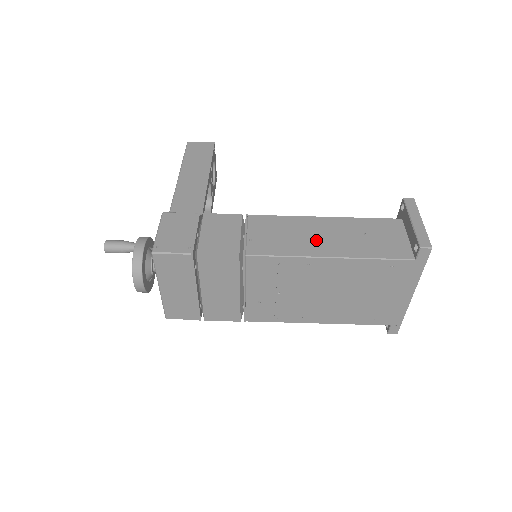
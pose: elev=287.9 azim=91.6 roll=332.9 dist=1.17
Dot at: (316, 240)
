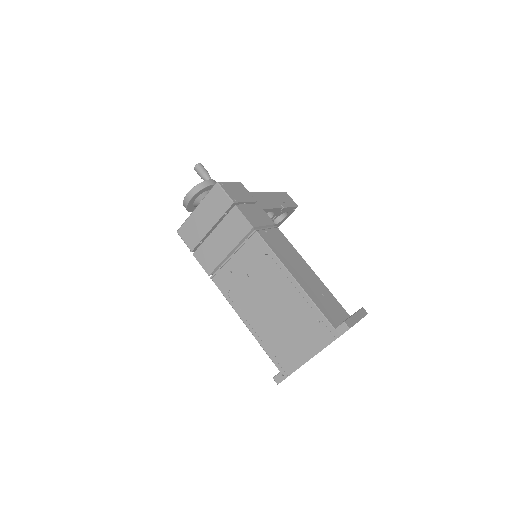
Dot at: (296, 268)
